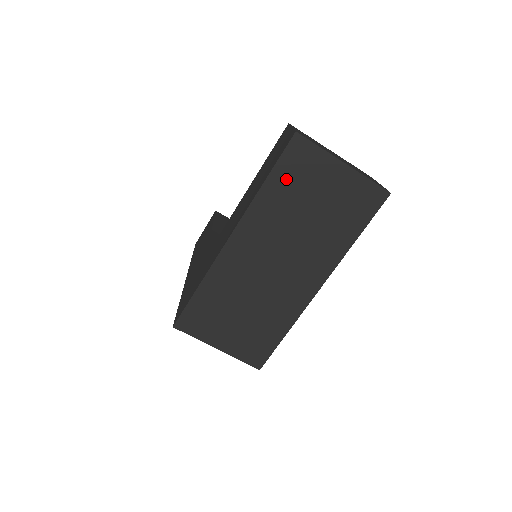
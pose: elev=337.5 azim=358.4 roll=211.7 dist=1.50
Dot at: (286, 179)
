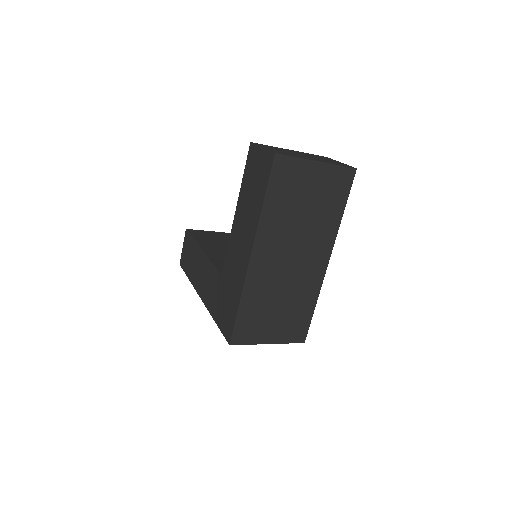
Dot at: (279, 192)
